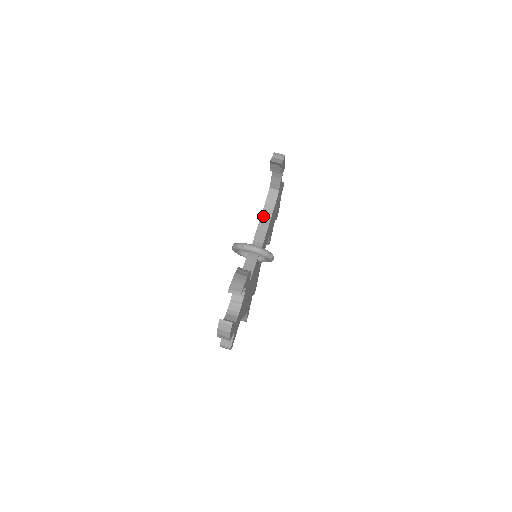
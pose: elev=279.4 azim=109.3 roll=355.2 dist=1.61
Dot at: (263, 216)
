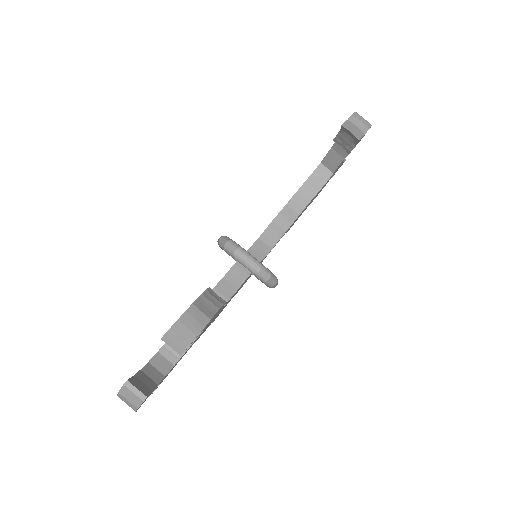
Dot at: (291, 203)
